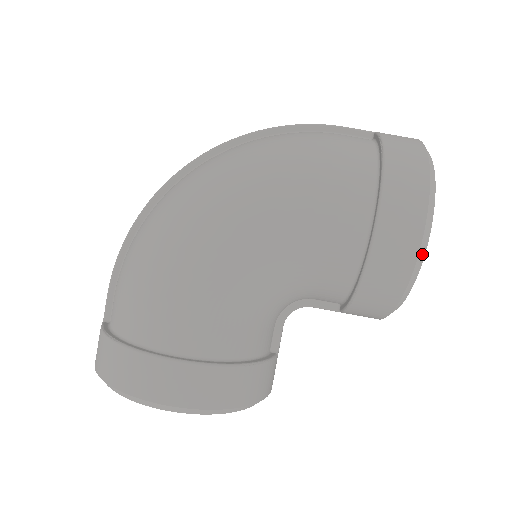
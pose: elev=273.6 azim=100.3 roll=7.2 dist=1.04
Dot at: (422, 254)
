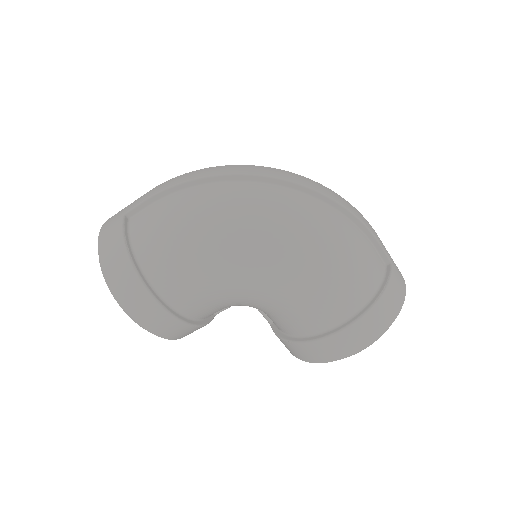
Dot at: occluded
